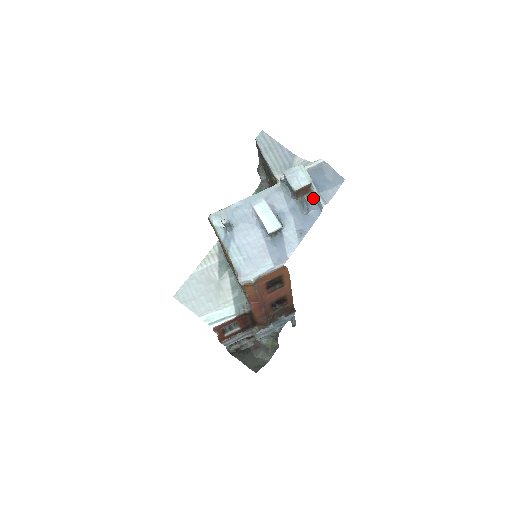
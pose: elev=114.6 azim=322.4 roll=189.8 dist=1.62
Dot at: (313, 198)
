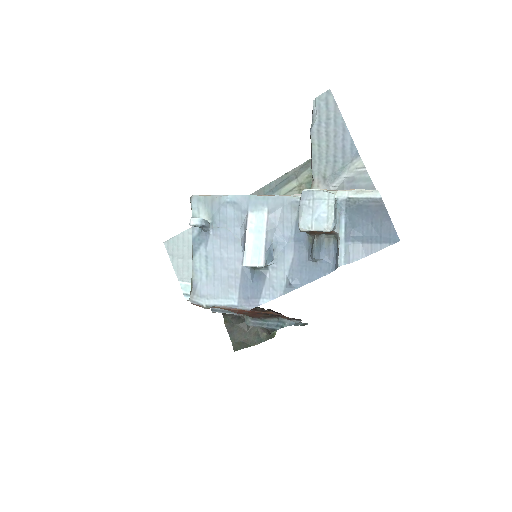
Dot at: (335, 244)
